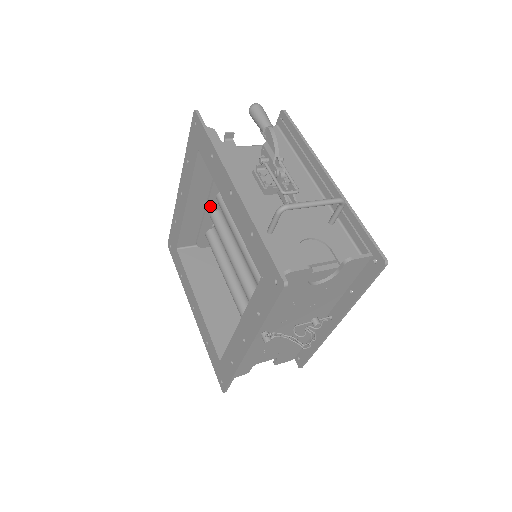
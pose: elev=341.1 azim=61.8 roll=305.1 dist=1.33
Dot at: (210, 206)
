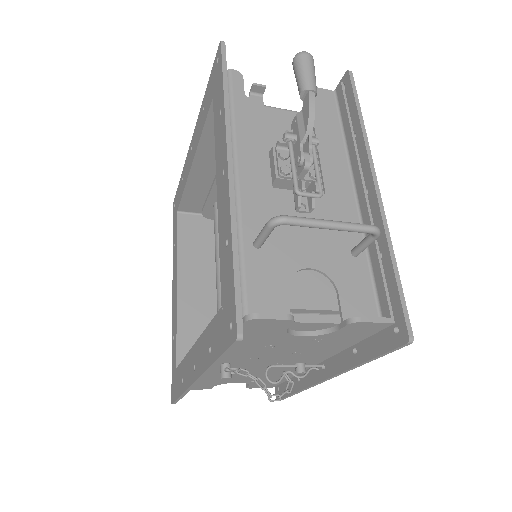
Dot at: occluded
